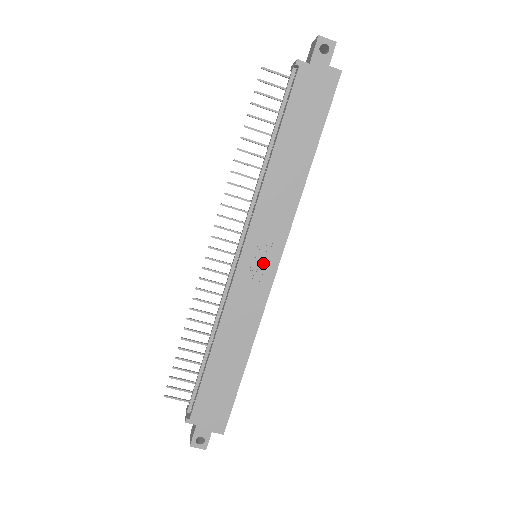
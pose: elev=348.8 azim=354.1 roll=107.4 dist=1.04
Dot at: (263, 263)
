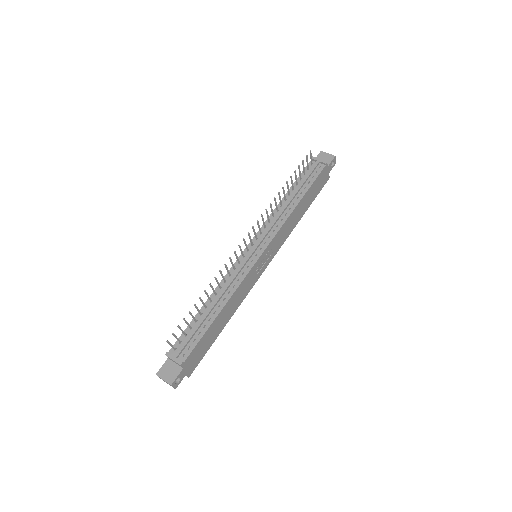
Dot at: (264, 264)
